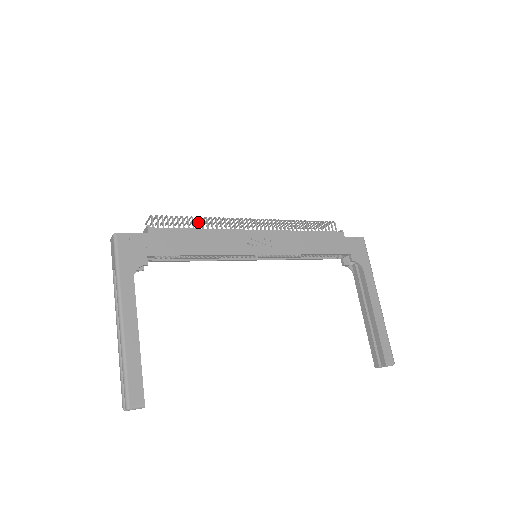
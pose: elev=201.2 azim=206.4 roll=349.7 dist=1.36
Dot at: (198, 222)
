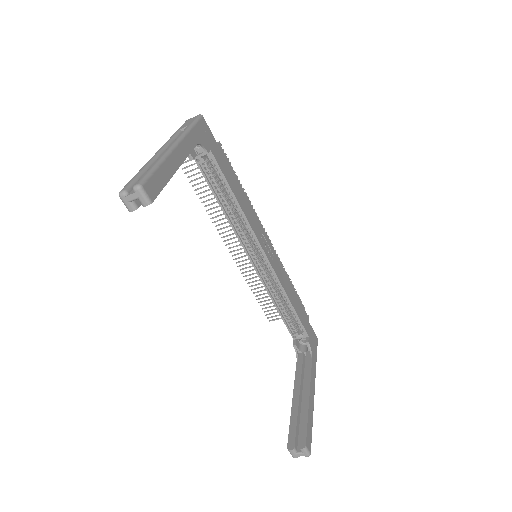
Dot at: occluded
